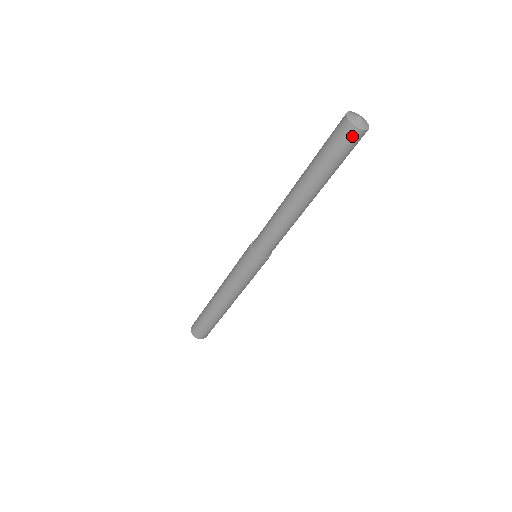
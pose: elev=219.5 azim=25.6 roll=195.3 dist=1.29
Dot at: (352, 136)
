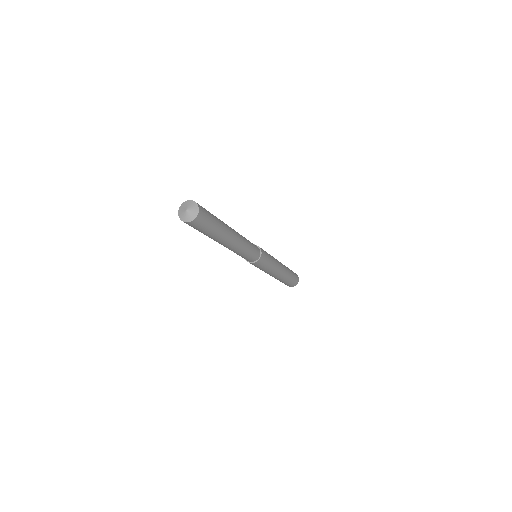
Dot at: (198, 222)
